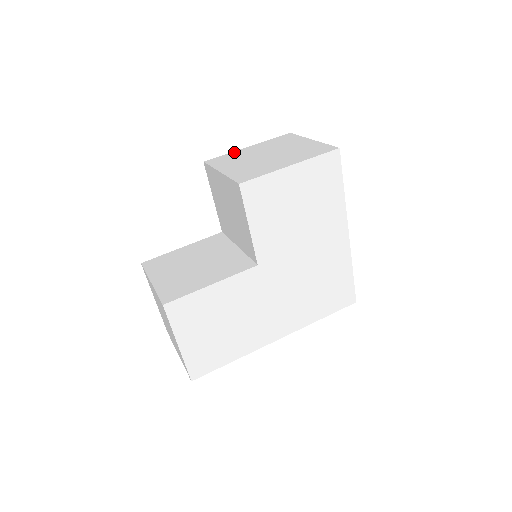
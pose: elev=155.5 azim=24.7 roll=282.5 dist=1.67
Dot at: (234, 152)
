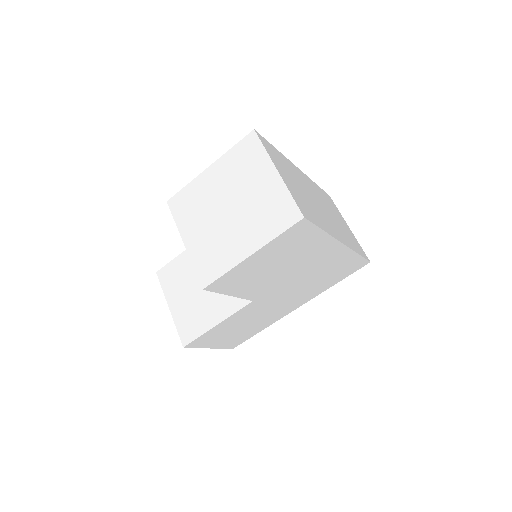
Dot at: (194, 182)
